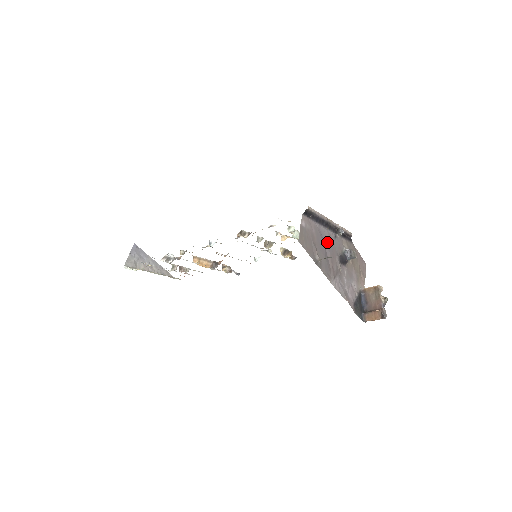
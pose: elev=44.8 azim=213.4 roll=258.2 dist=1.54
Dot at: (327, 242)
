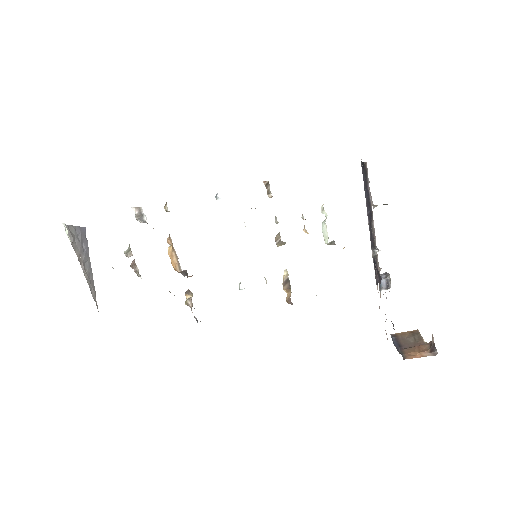
Dot at: occluded
